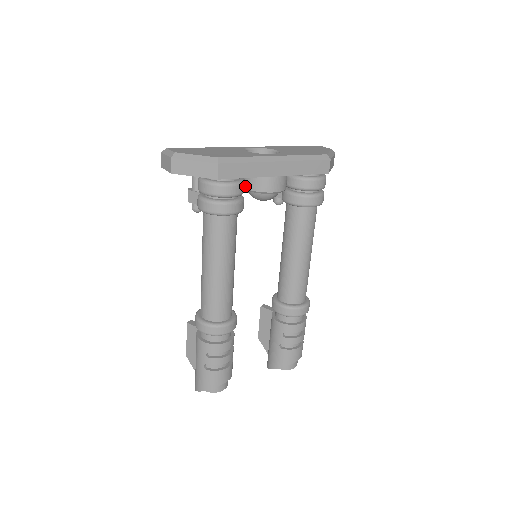
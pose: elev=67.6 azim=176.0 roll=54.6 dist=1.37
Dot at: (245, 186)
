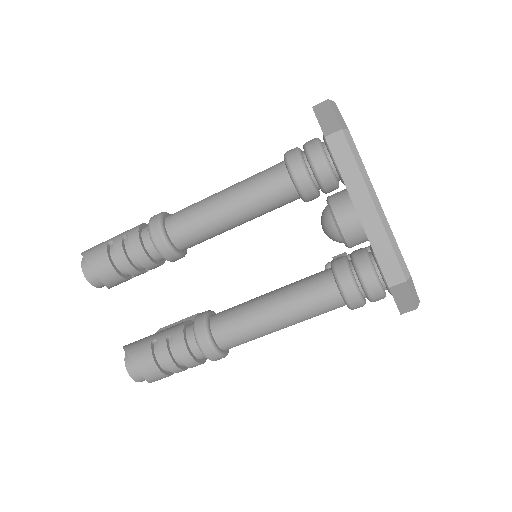
Dot at: (331, 195)
